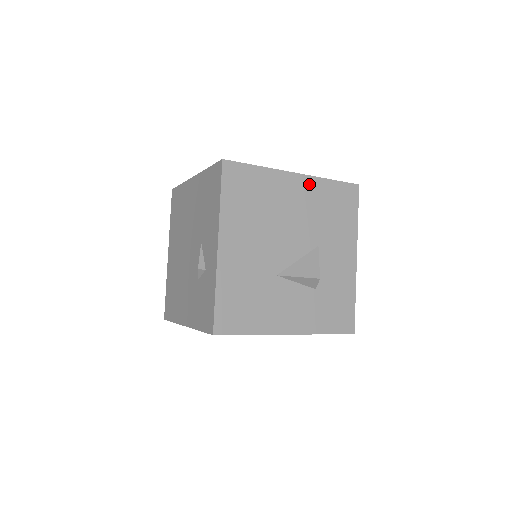
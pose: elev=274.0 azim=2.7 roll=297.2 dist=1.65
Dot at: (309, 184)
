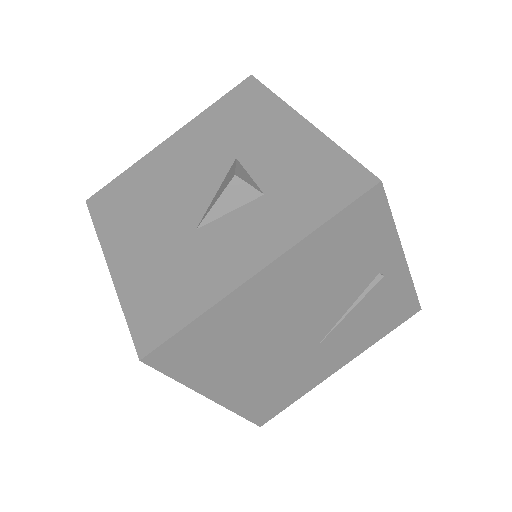
Dot at: (188, 131)
